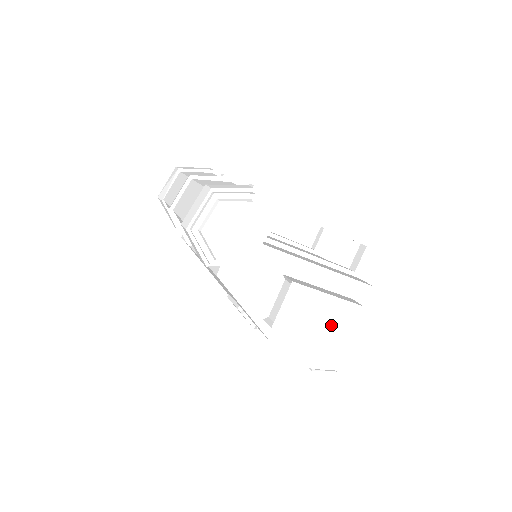
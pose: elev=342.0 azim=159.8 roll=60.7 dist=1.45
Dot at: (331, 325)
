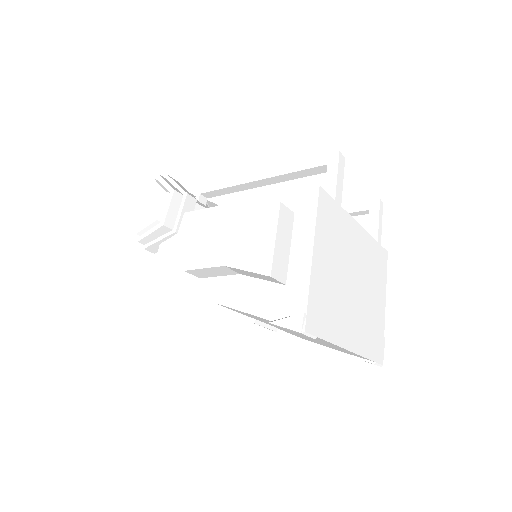
Dot at: (247, 241)
